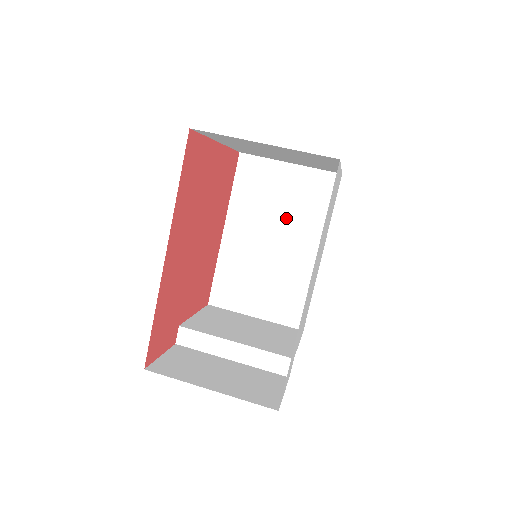
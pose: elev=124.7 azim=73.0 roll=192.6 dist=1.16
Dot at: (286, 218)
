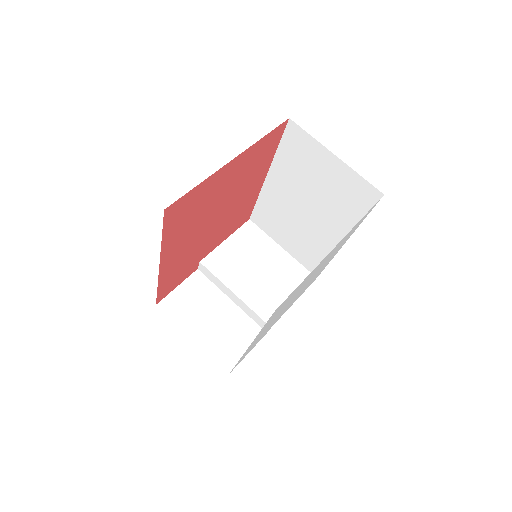
Dot at: (321, 199)
